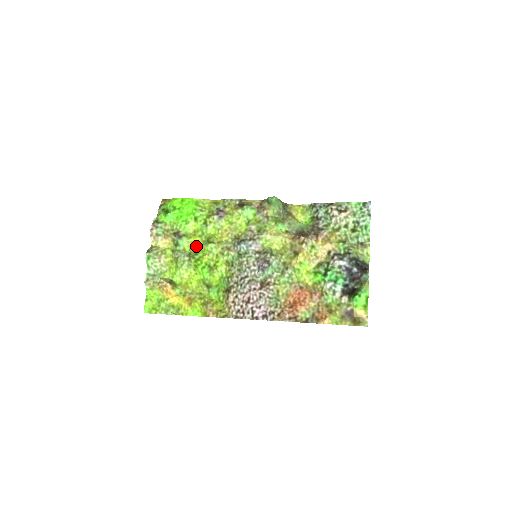
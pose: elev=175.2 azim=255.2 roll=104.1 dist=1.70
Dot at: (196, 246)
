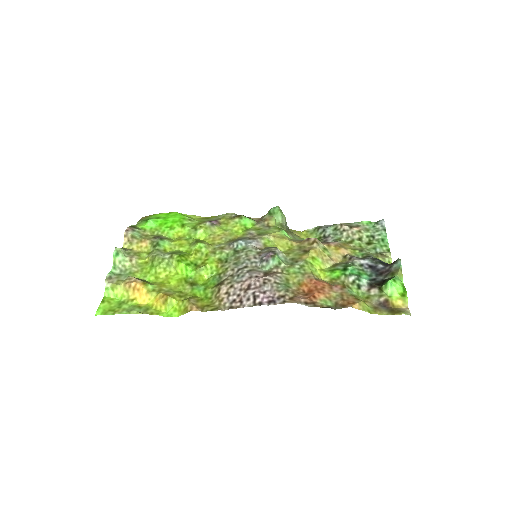
Dot at: (180, 248)
